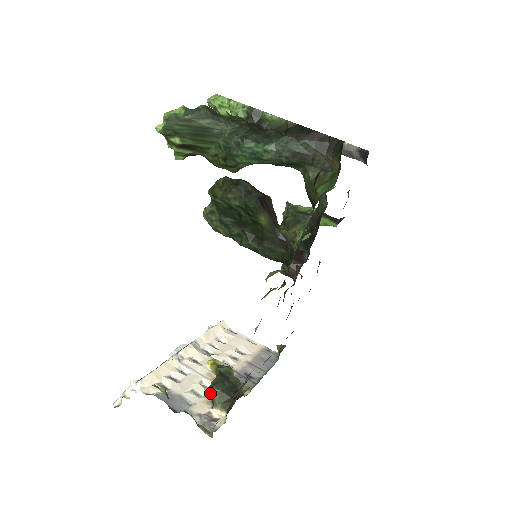
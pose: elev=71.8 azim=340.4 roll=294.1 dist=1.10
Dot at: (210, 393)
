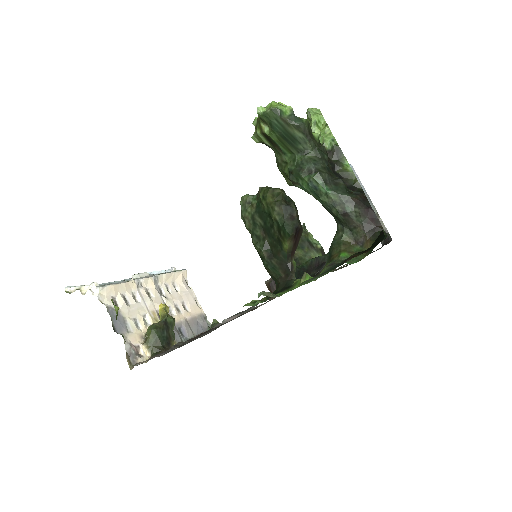
Dot at: (148, 332)
